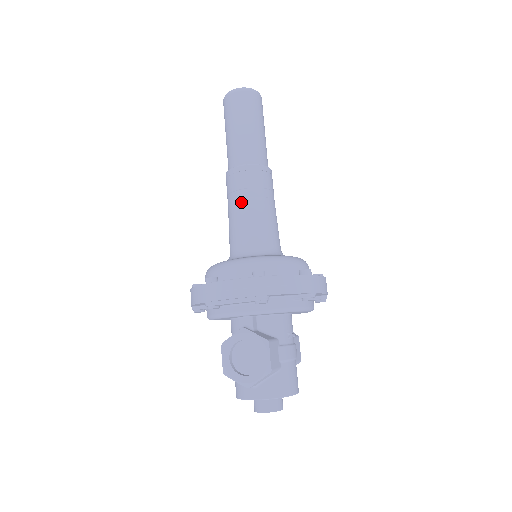
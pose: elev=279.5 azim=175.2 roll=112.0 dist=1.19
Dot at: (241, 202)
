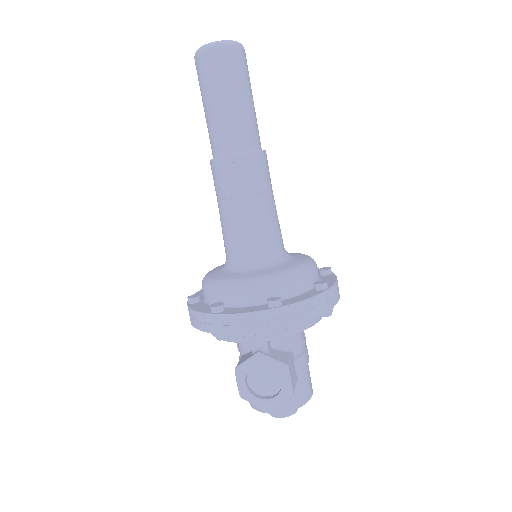
Dot at: (237, 202)
